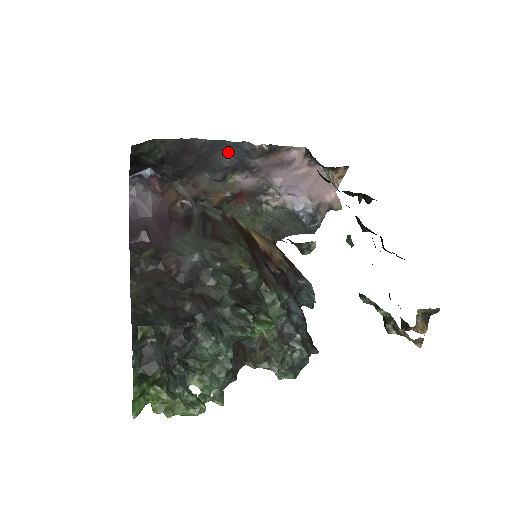
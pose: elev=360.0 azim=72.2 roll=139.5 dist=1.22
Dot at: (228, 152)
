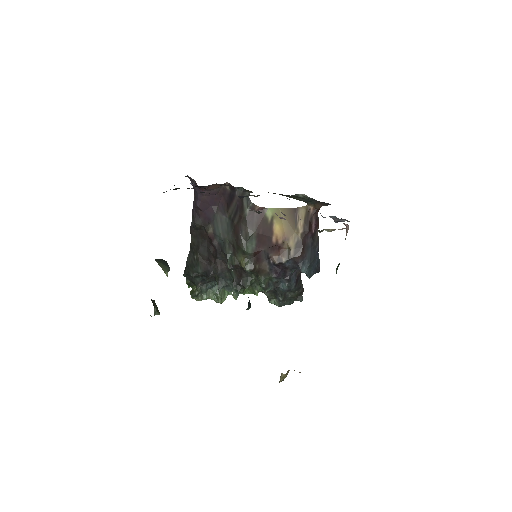
Dot at: occluded
